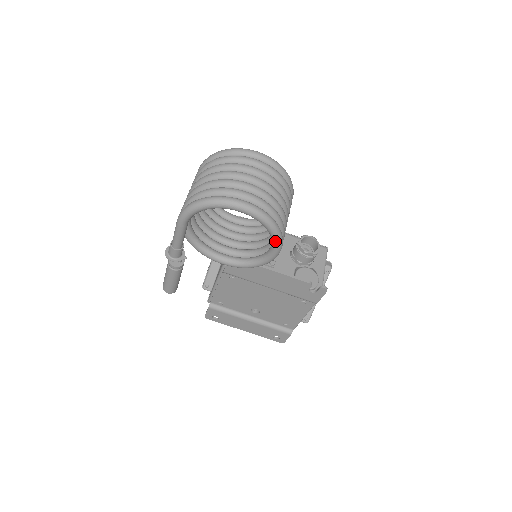
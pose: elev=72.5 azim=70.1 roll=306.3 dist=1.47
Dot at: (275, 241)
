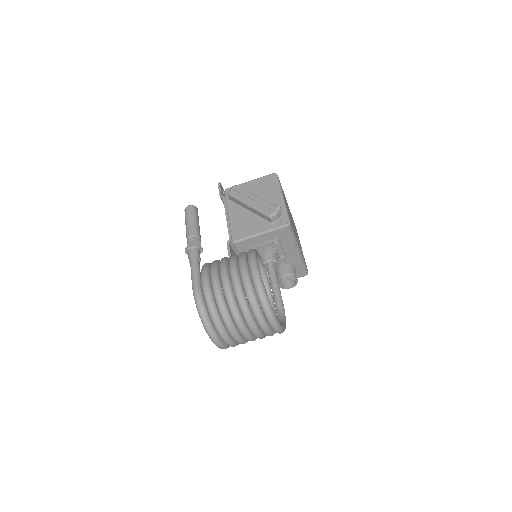
Dot at: occluded
